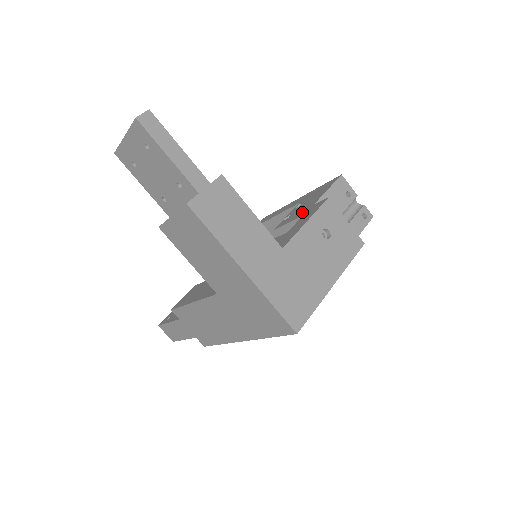
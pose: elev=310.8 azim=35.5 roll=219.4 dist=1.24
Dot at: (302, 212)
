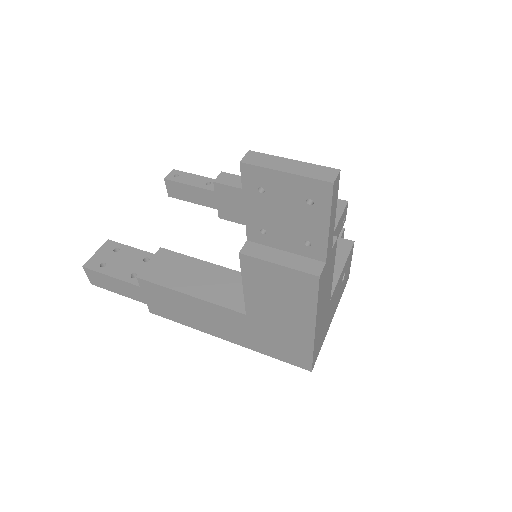
Dot at: occluded
